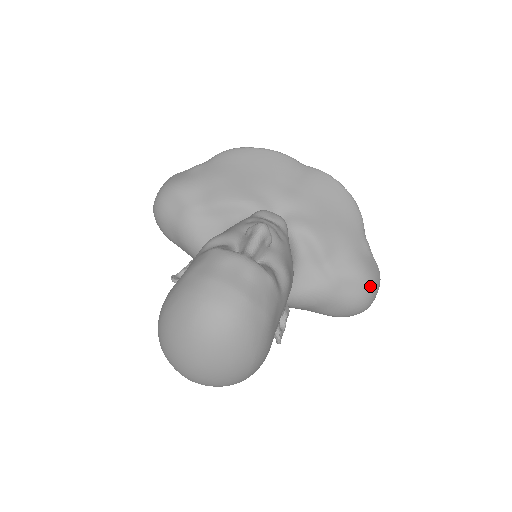
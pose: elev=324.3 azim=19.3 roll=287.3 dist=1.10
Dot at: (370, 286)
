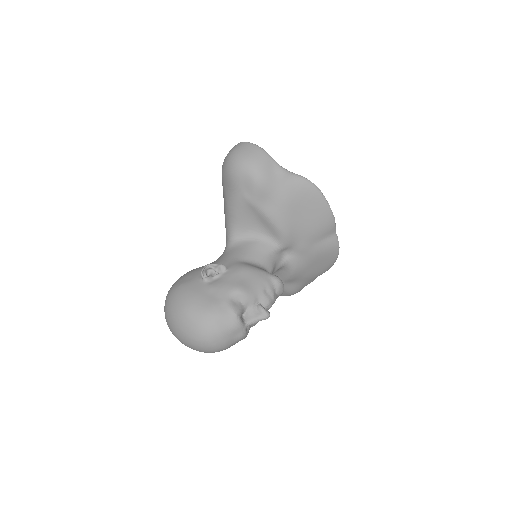
Dot at: (290, 295)
